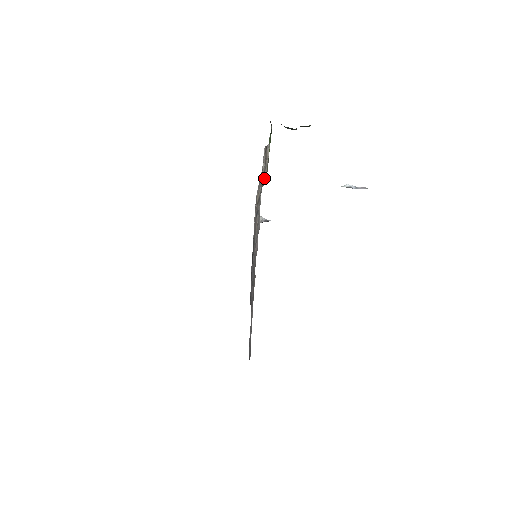
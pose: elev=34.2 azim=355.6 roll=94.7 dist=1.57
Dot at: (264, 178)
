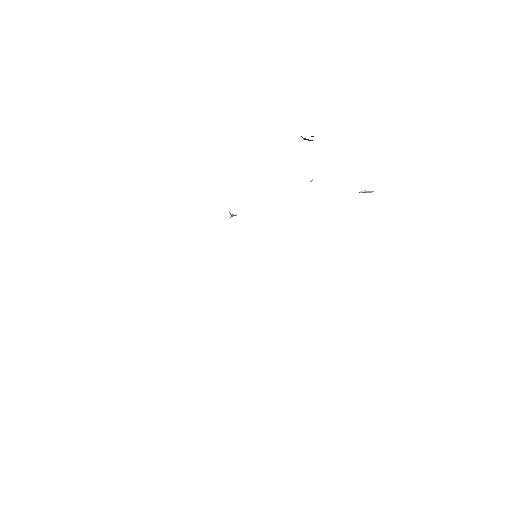
Dot at: occluded
